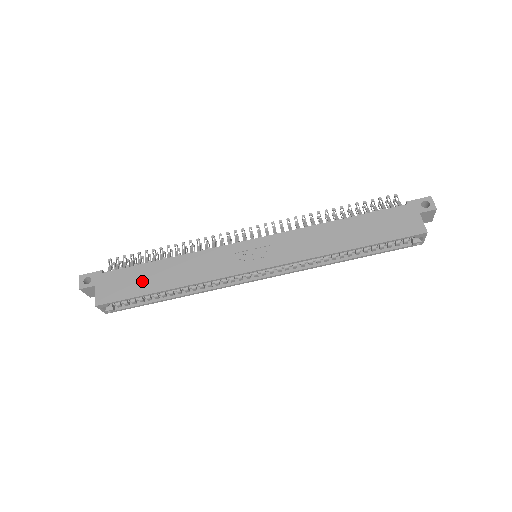
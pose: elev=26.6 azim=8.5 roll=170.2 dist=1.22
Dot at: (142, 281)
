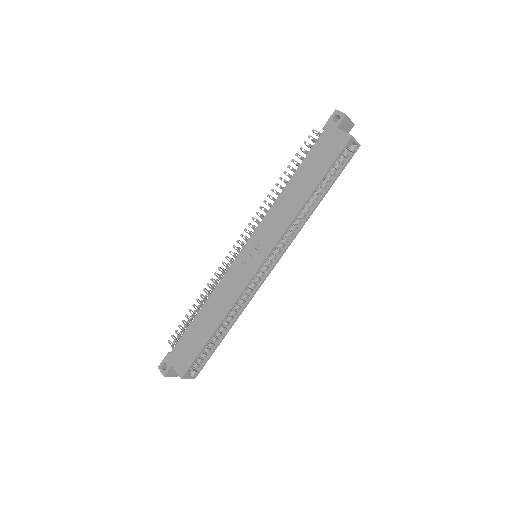
Dot at: (197, 337)
